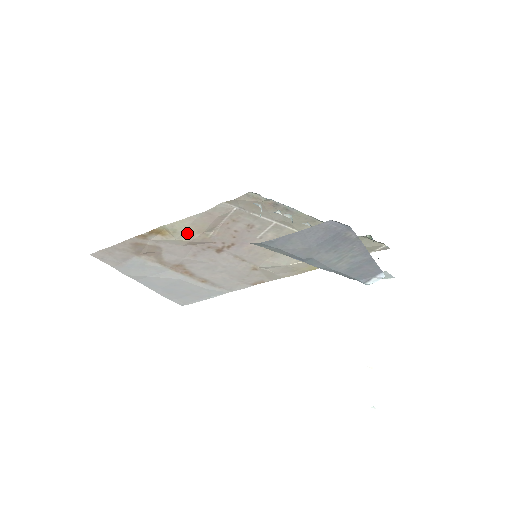
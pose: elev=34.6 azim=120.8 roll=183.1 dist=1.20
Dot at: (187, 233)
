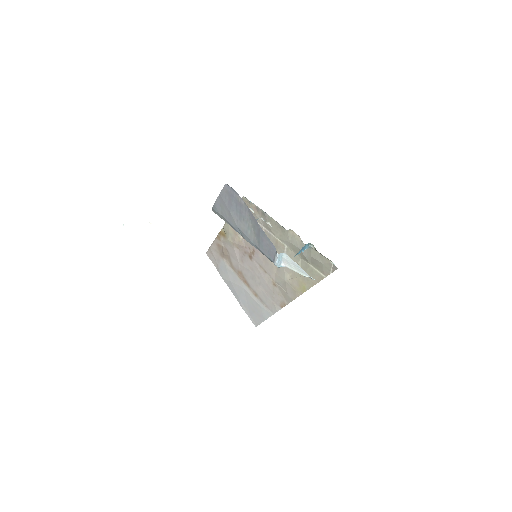
Dot at: (231, 234)
